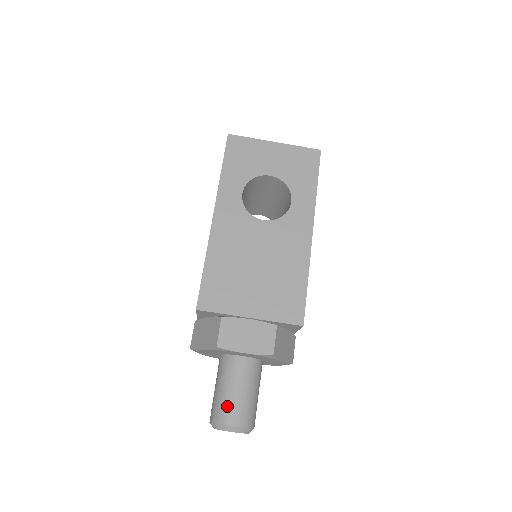
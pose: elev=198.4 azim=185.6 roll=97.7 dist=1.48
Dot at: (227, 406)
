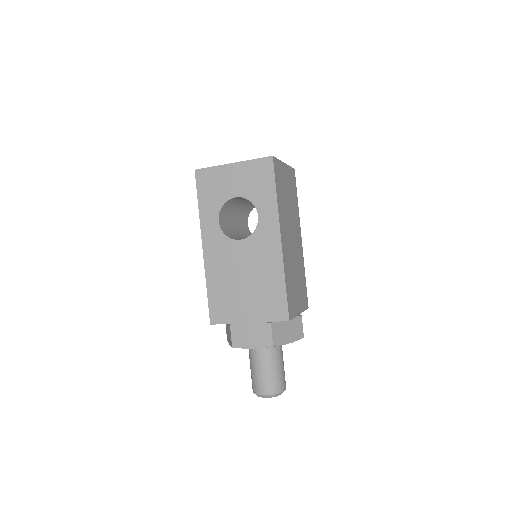
Dot at: (257, 381)
